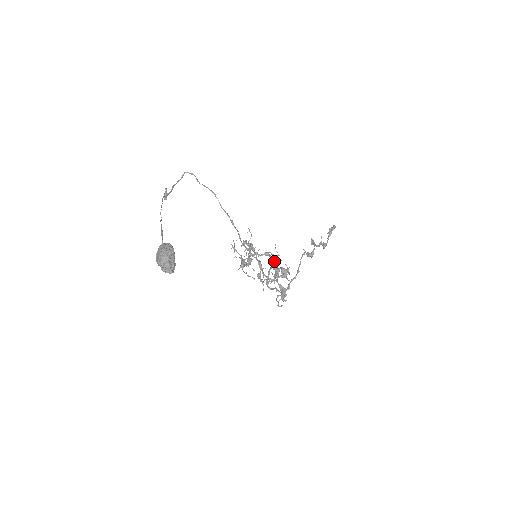
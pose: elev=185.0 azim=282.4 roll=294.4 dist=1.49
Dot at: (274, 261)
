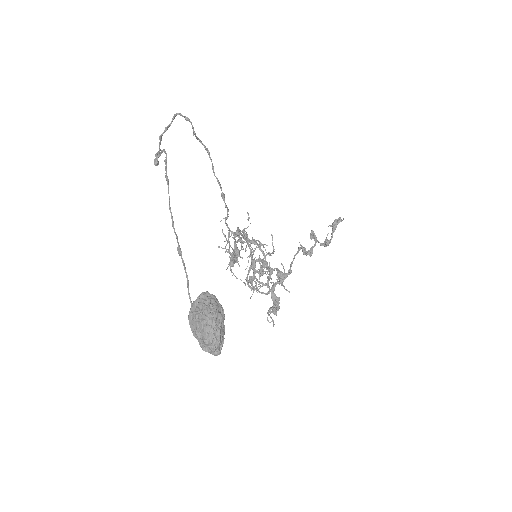
Dot at: (265, 256)
